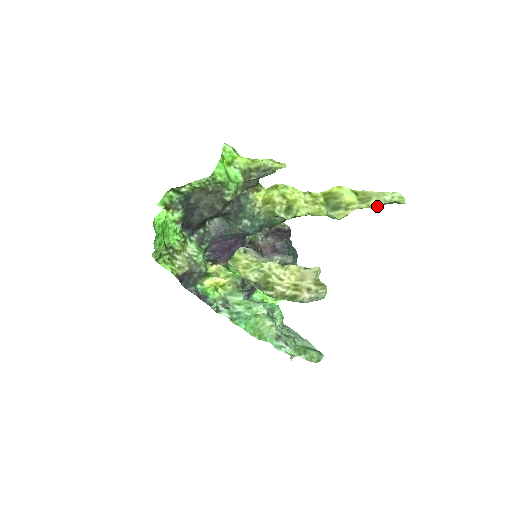
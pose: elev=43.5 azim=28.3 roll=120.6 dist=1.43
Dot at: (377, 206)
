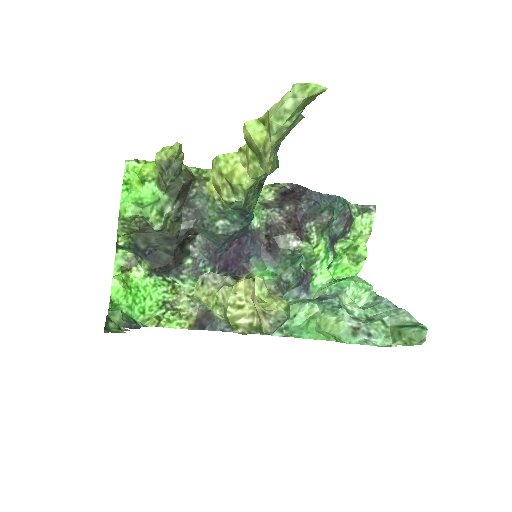
Dot at: (285, 127)
